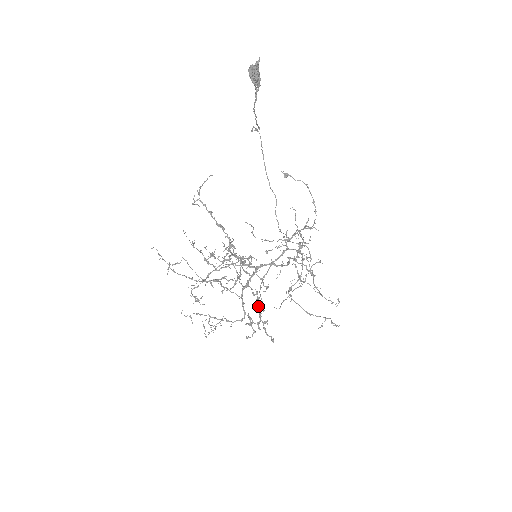
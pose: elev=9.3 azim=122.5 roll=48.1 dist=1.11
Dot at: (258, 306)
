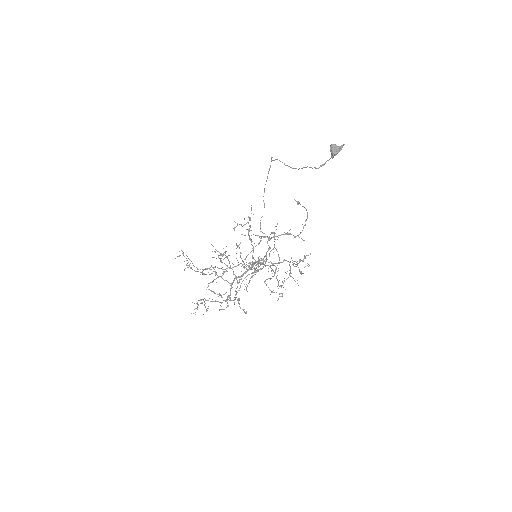
Dot at: occluded
